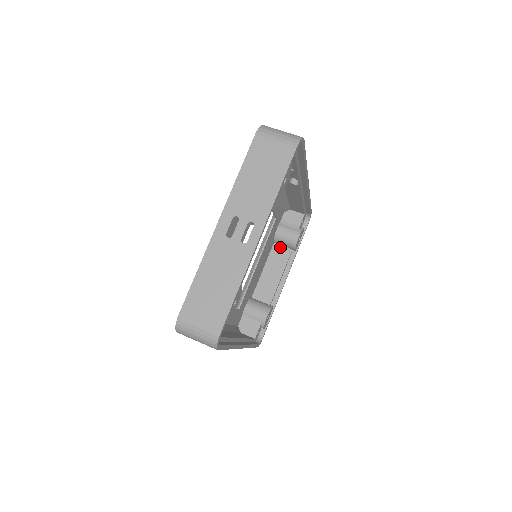
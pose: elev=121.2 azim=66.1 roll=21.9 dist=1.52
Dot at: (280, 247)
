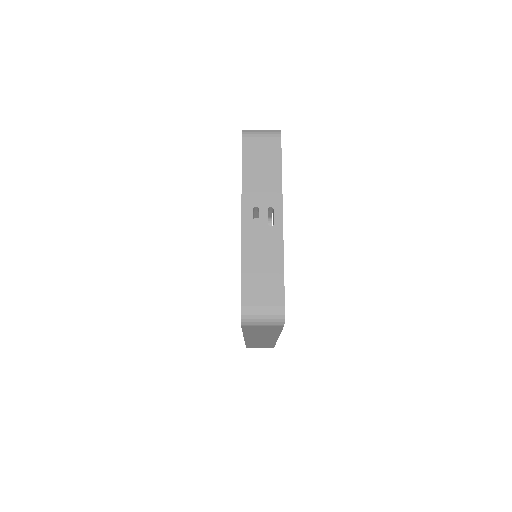
Dot at: occluded
